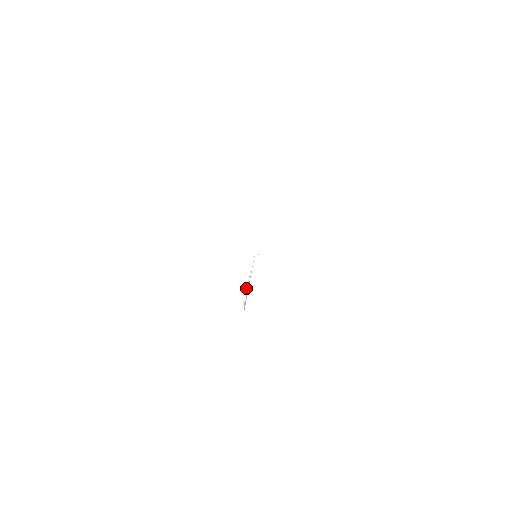
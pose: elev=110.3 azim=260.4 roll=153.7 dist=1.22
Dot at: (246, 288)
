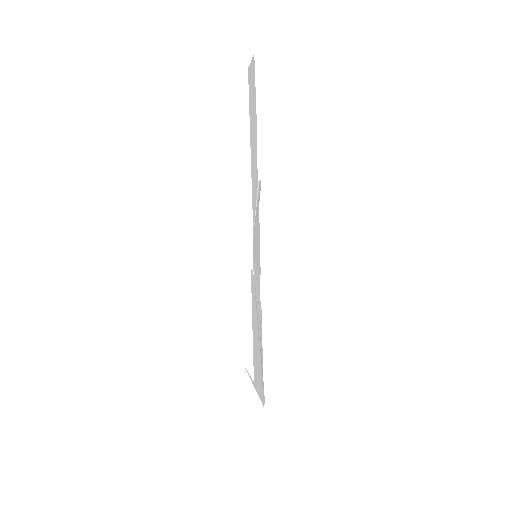
Dot at: (255, 180)
